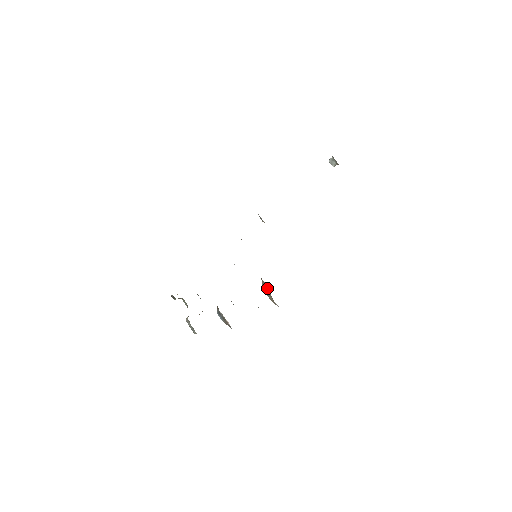
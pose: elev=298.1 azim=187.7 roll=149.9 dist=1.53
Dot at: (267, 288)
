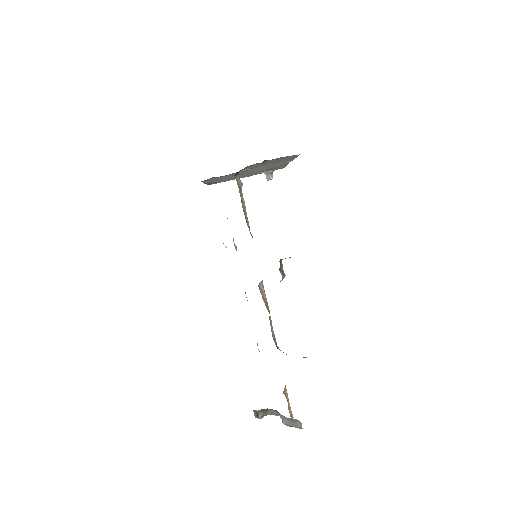
Dot at: occluded
